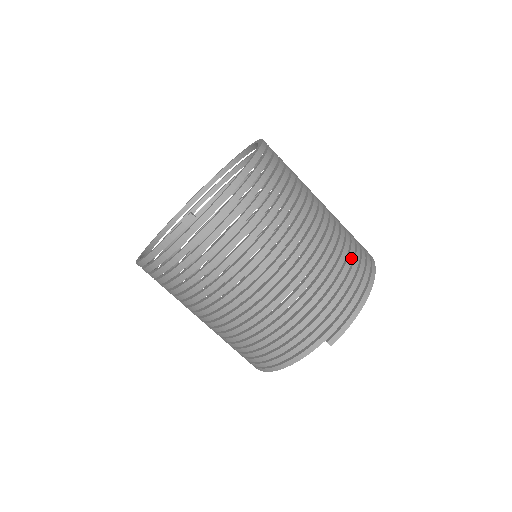
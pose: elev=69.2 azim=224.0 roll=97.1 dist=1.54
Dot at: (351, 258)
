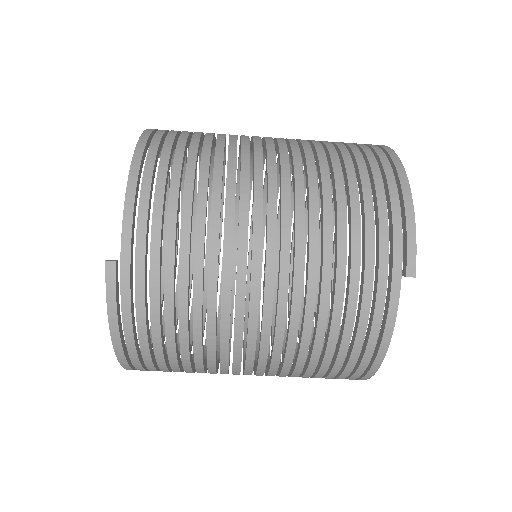
Dot at: (348, 159)
